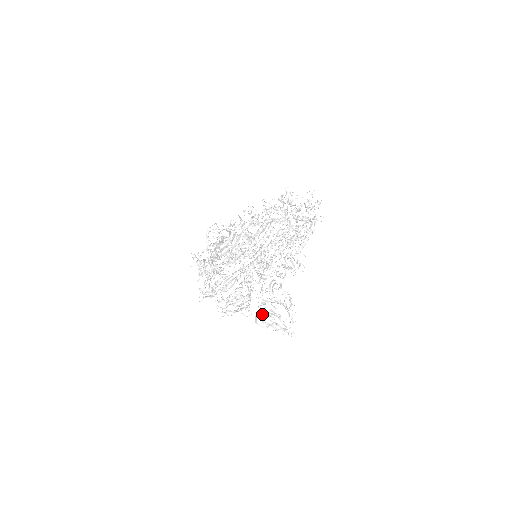
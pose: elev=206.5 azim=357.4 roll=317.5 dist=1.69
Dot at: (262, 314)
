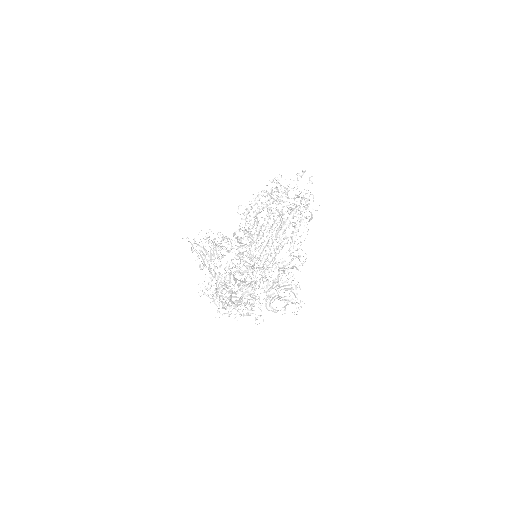
Dot at: occluded
